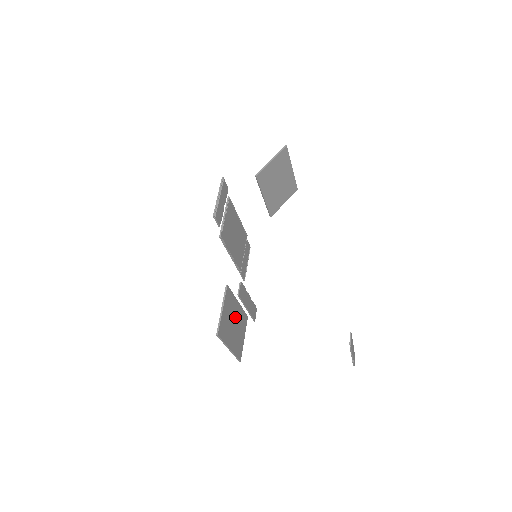
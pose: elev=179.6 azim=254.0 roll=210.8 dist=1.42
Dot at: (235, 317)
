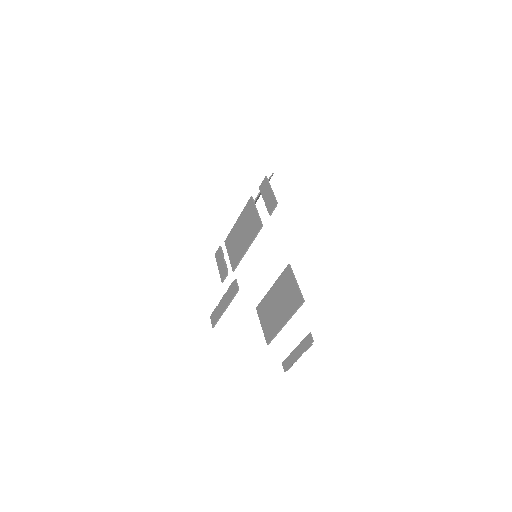
Dot at: (277, 299)
